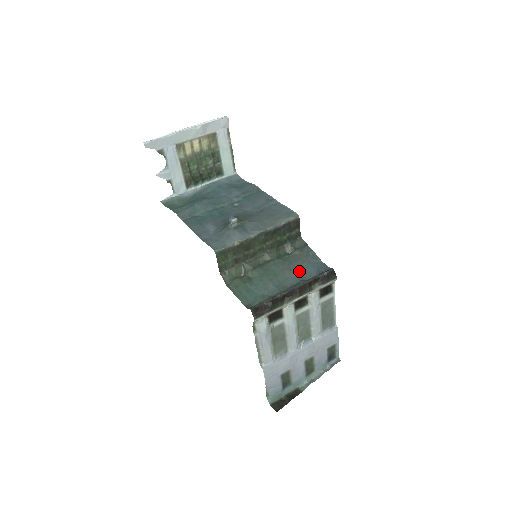
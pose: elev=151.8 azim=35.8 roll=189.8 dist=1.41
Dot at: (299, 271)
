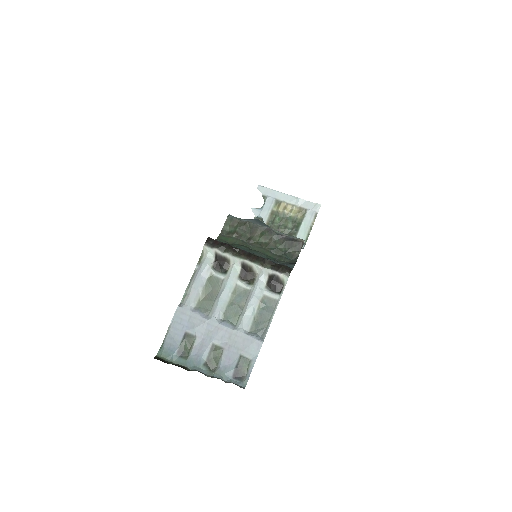
Dot at: occluded
